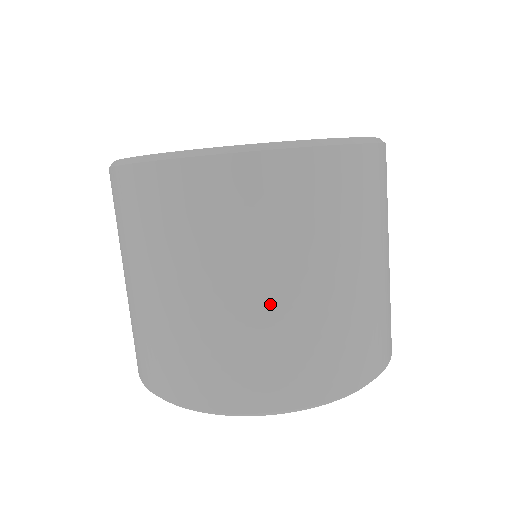
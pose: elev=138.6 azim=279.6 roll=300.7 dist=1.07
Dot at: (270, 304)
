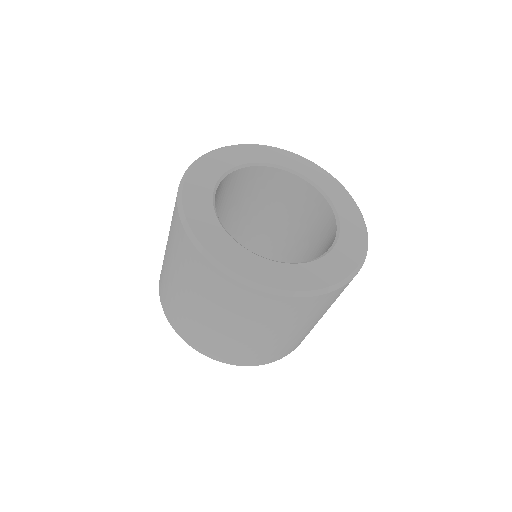
Dot at: (182, 298)
